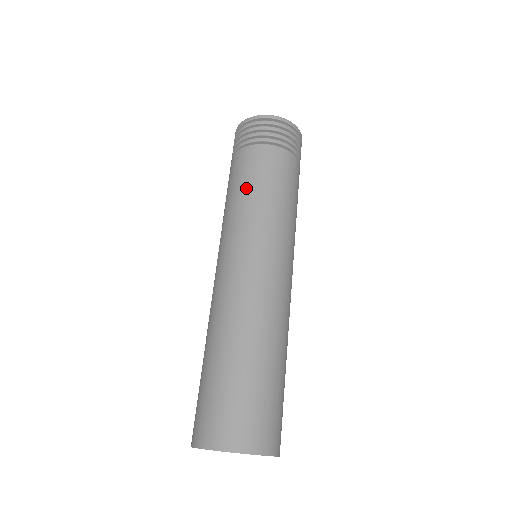
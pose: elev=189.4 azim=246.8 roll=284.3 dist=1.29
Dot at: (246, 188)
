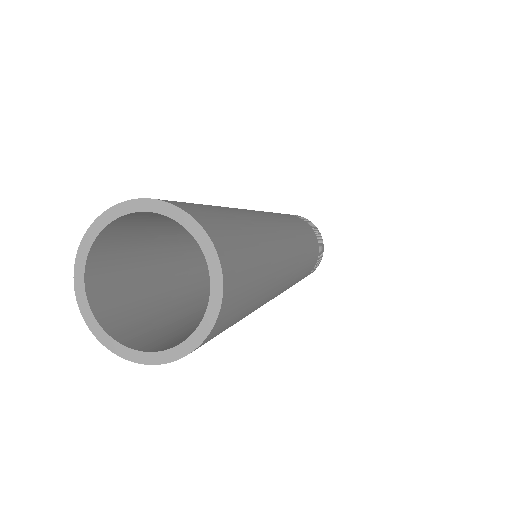
Dot at: occluded
